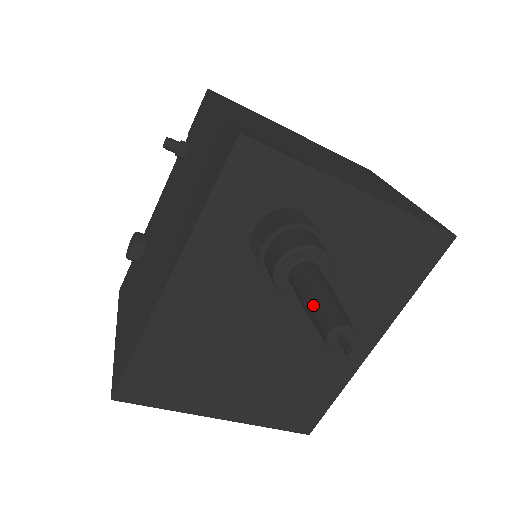
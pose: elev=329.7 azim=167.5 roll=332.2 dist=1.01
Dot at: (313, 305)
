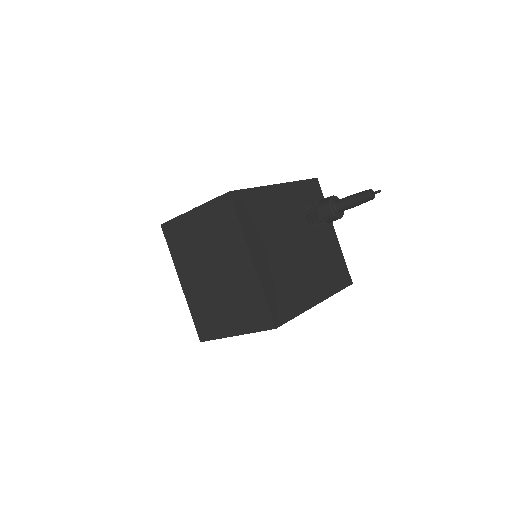
Dot at: (357, 193)
